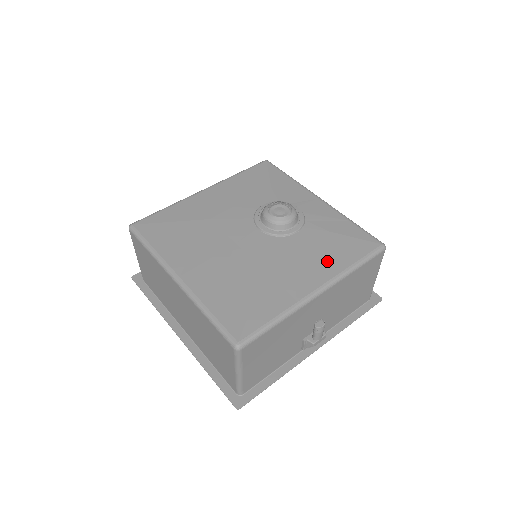
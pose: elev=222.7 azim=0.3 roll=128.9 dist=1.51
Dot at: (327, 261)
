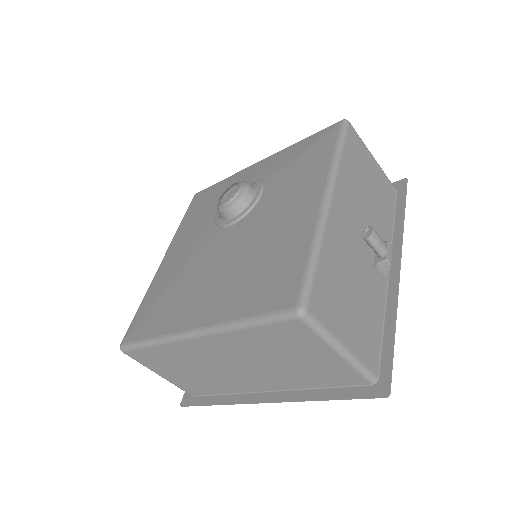
Dot at: (309, 176)
